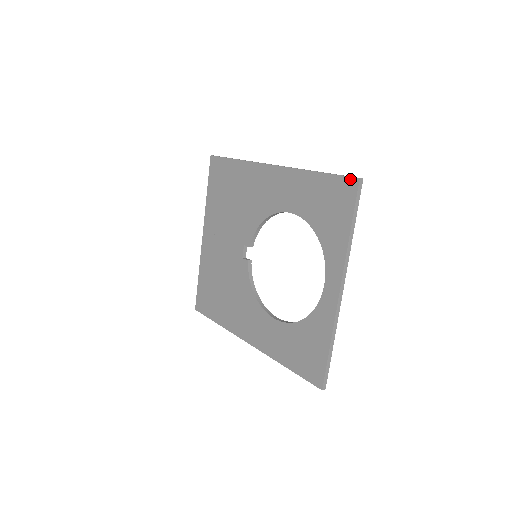
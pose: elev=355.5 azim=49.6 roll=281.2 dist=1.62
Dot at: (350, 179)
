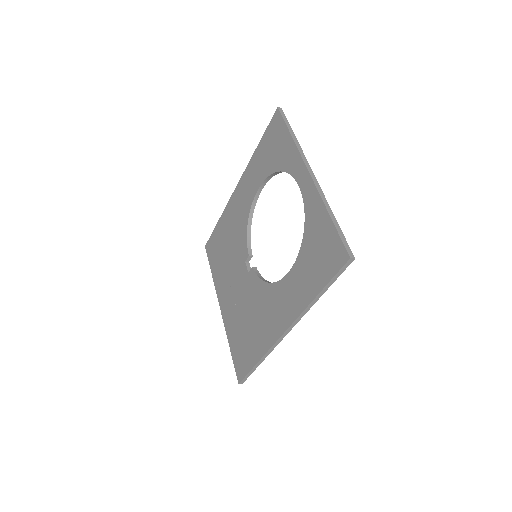
Dot at: (274, 116)
